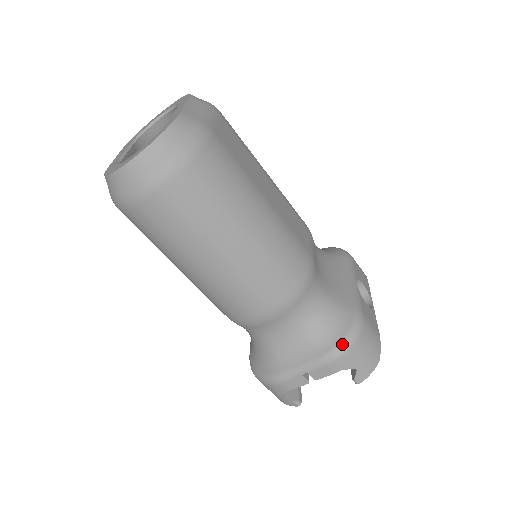
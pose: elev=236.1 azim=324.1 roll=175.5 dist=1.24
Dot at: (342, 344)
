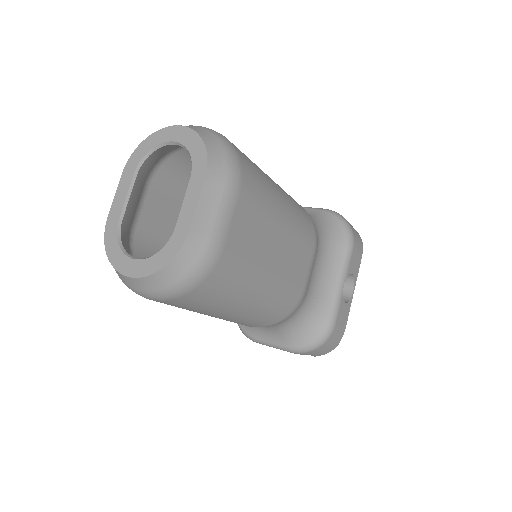
Dot at: (308, 348)
